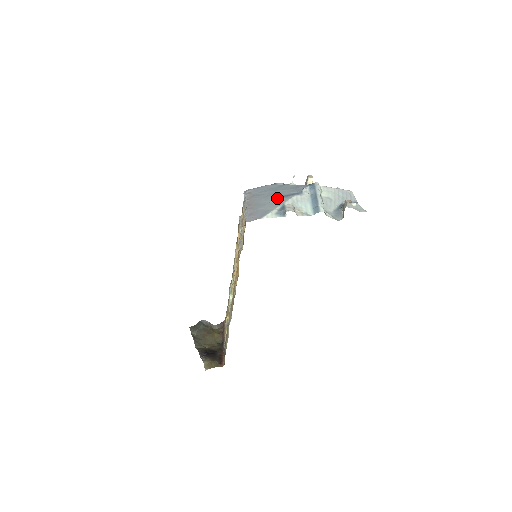
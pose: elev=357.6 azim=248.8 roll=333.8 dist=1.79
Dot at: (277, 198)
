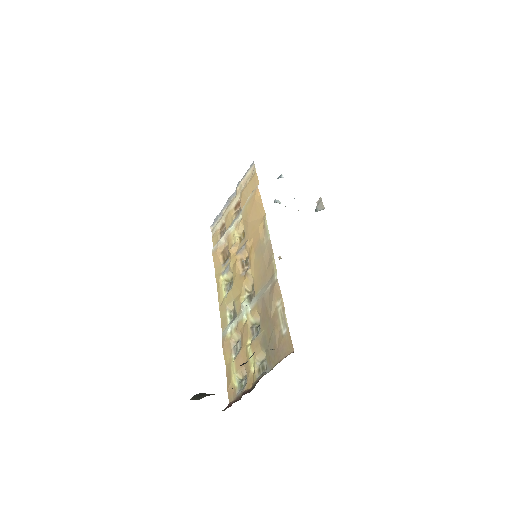
Dot at: occluded
